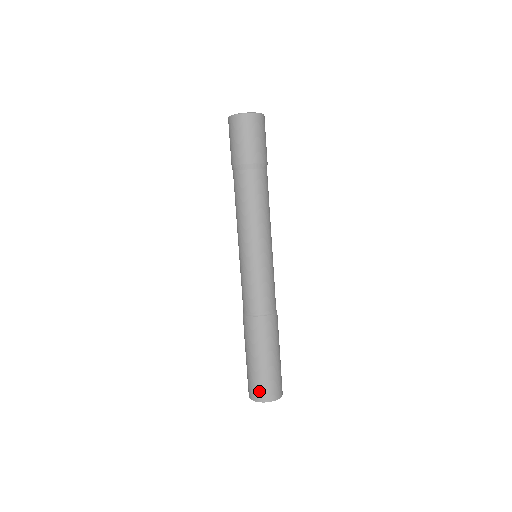
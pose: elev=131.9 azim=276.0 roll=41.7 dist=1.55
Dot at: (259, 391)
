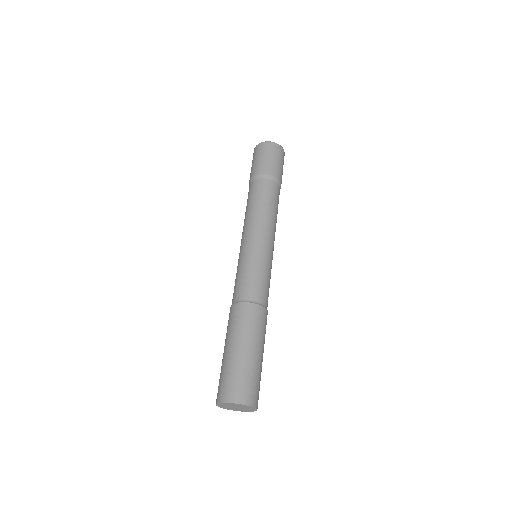
Dot at: (225, 388)
